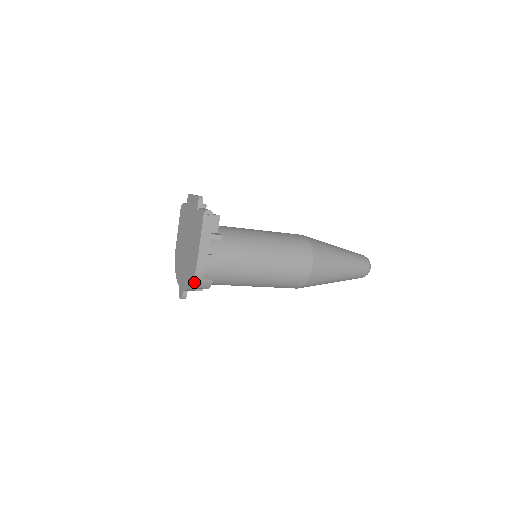
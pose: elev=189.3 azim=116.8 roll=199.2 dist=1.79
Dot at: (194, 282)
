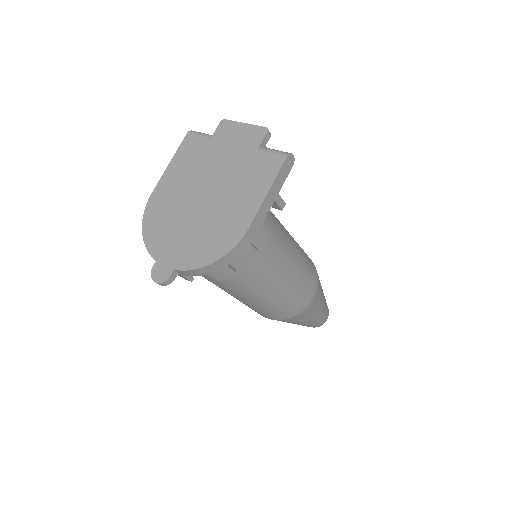
Dot at: (219, 261)
